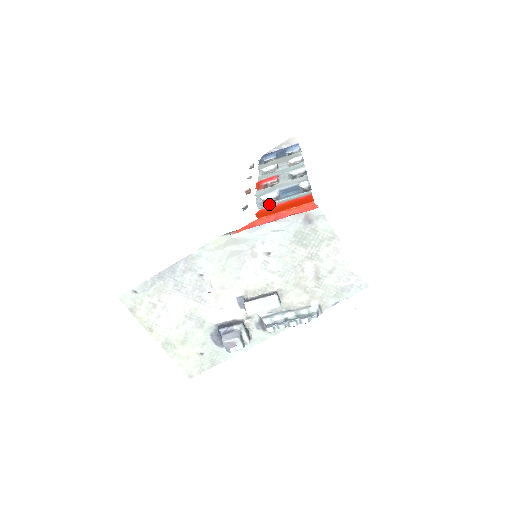
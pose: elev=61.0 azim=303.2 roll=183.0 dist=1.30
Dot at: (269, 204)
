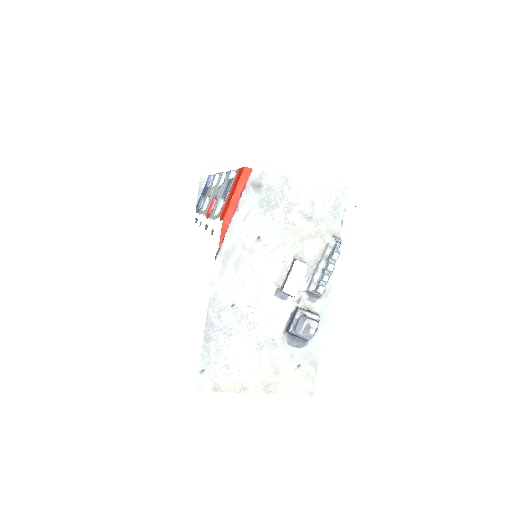
Dot at: (222, 207)
